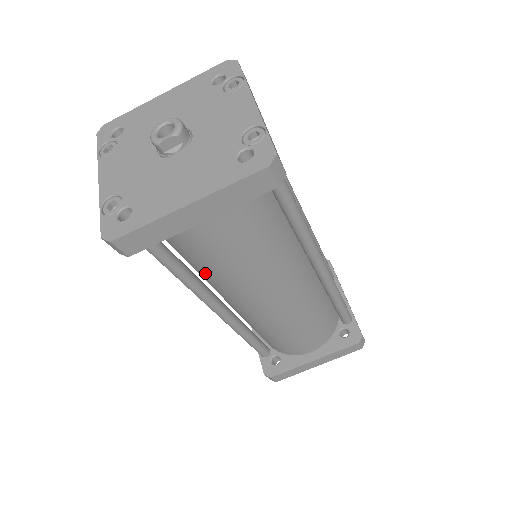
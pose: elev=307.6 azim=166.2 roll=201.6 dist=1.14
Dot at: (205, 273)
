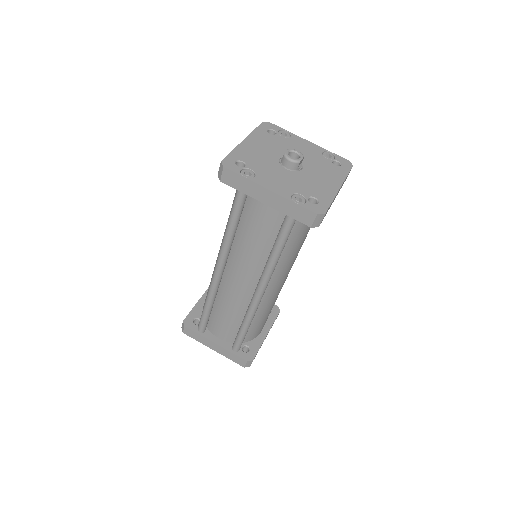
Dot at: (284, 256)
